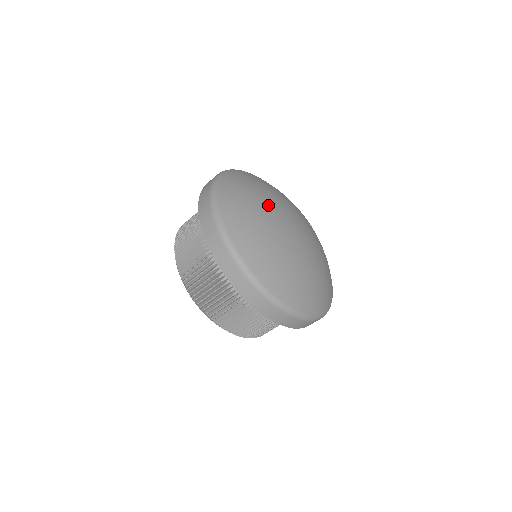
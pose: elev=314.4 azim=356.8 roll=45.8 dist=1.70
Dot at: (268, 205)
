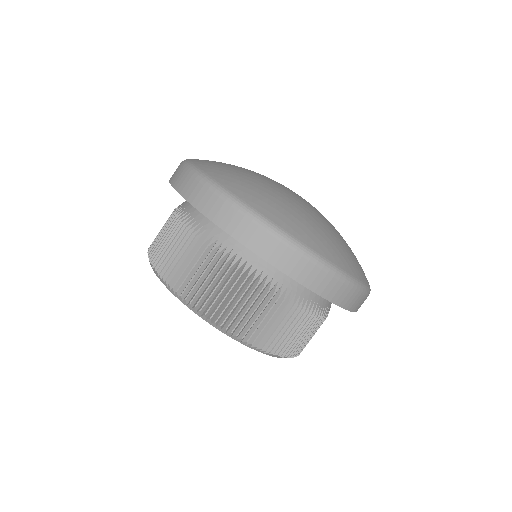
Dot at: occluded
